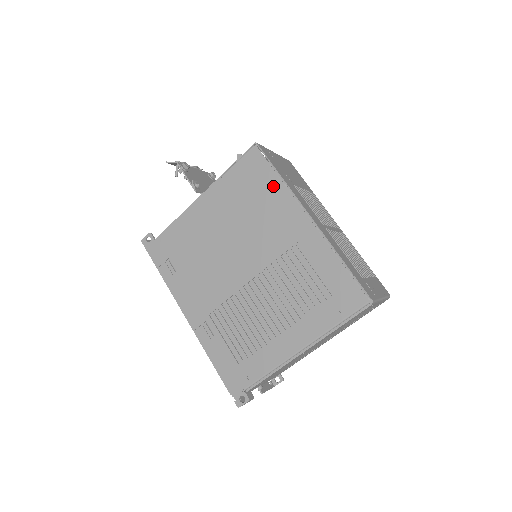
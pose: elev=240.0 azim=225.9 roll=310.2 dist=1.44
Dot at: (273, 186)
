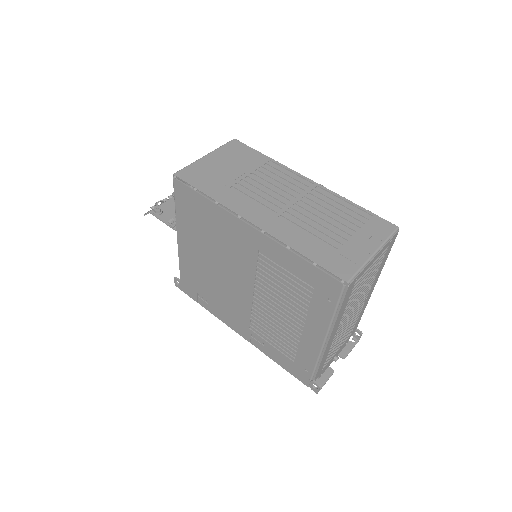
Dot at: (209, 208)
